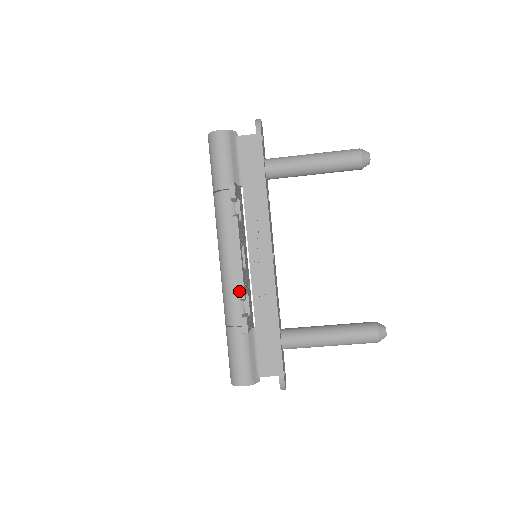
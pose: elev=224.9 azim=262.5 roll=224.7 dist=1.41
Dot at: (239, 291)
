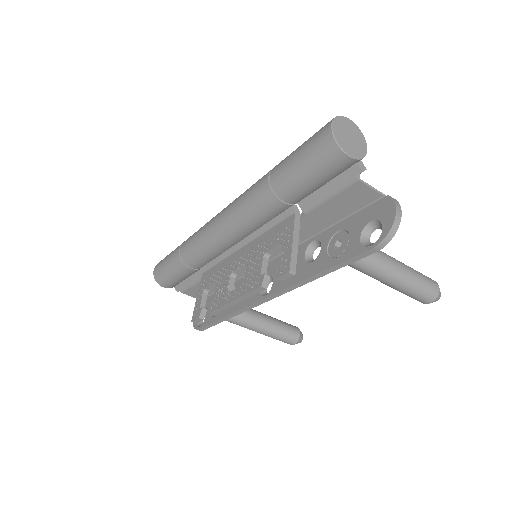
Dot at: (213, 311)
